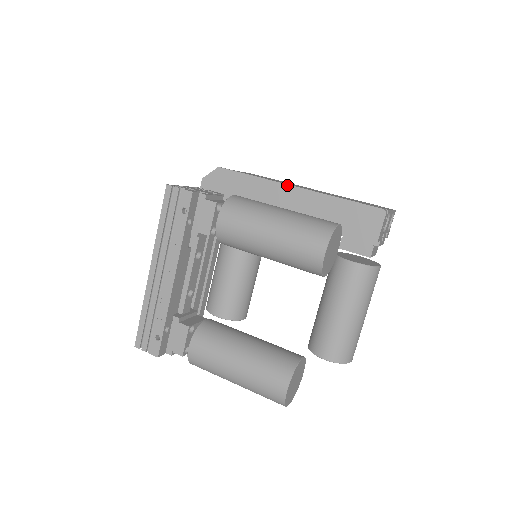
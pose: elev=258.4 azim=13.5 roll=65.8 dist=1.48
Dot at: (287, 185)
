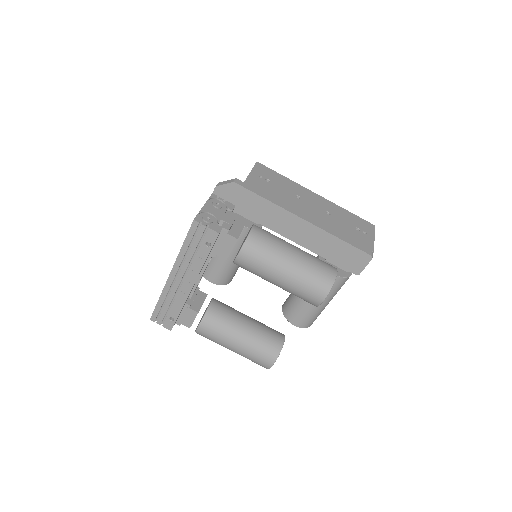
Dot at: (296, 216)
